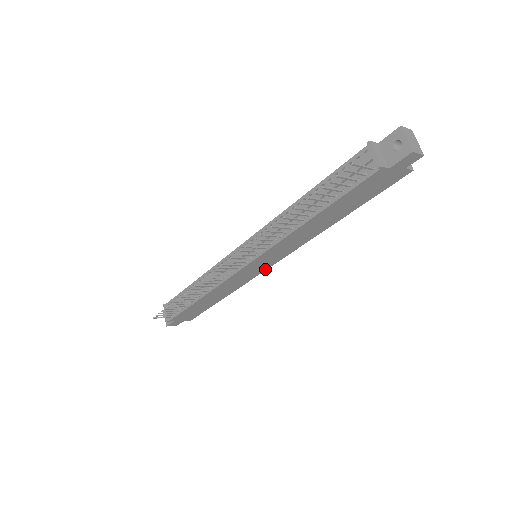
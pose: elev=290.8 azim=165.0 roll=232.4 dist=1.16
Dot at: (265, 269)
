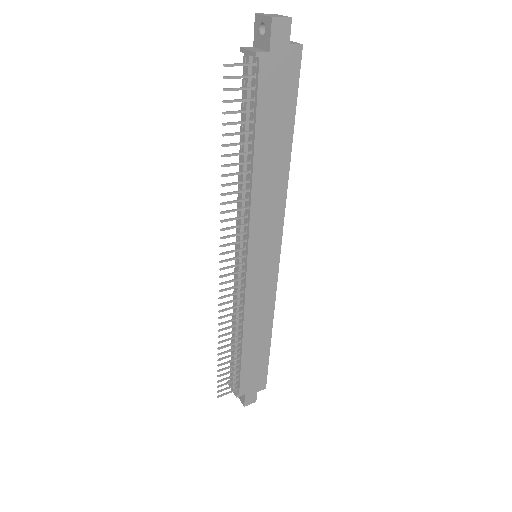
Dot at: (277, 267)
